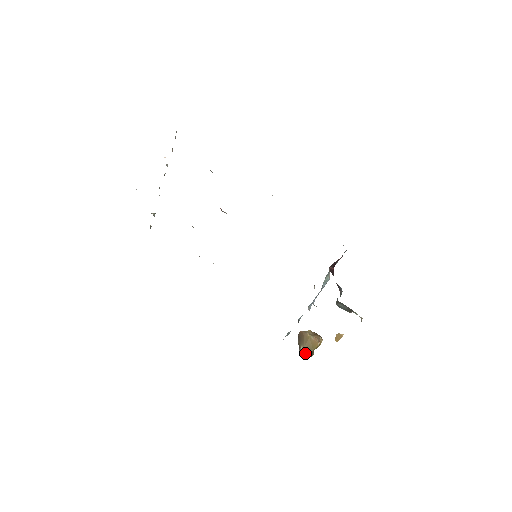
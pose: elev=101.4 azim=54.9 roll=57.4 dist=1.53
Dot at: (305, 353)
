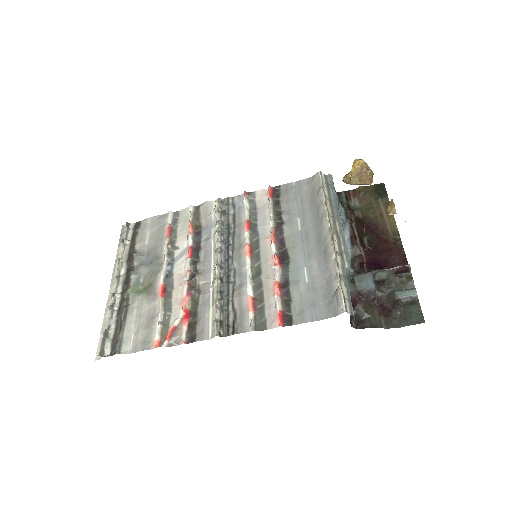
Dot at: occluded
